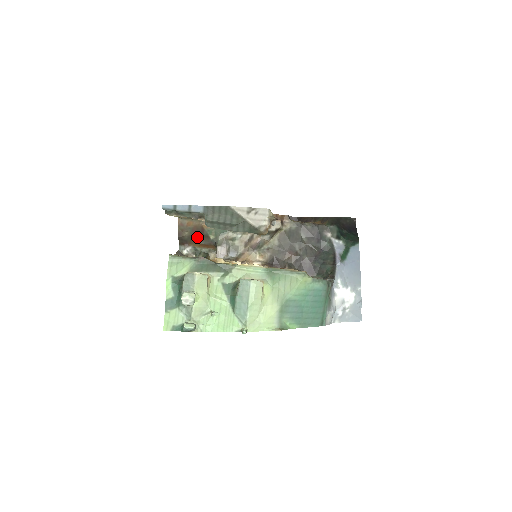
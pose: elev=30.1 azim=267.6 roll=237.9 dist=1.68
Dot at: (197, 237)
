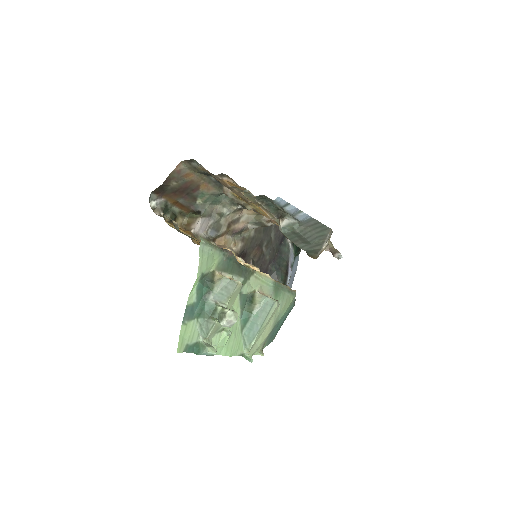
Dot at: (181, 193)
